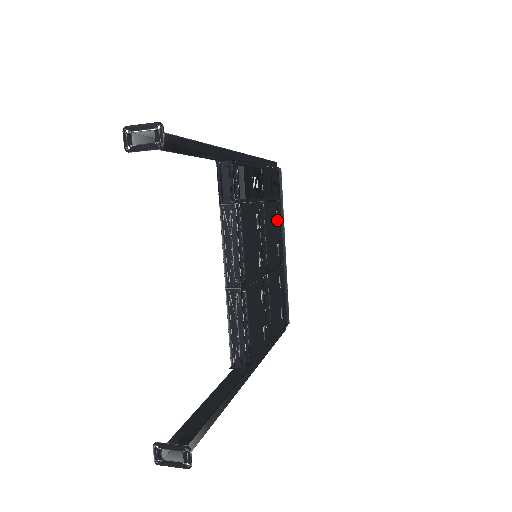
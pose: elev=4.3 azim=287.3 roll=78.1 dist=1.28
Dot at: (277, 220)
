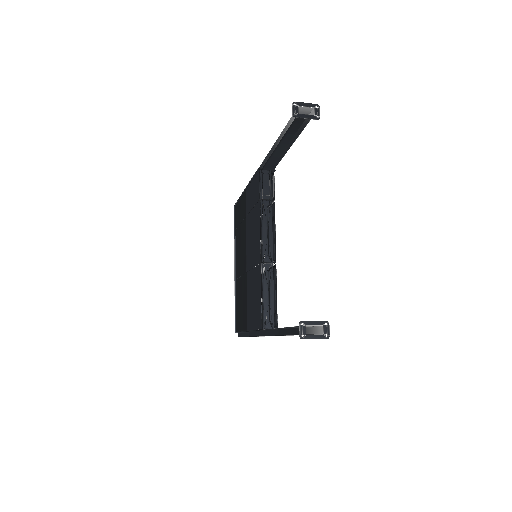
Dot at: occluded
